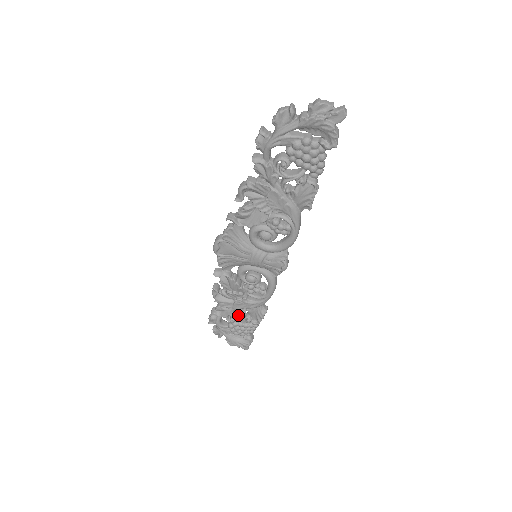
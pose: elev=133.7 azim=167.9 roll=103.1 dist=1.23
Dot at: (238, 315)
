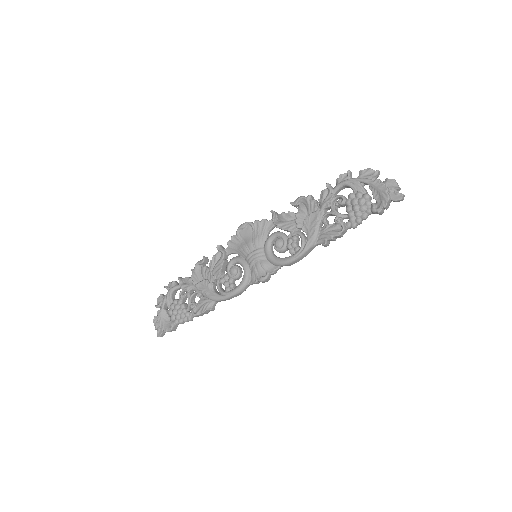
Dot at: (191, 295)
